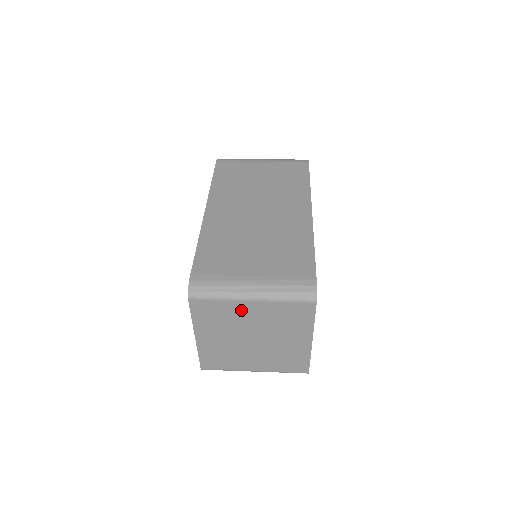
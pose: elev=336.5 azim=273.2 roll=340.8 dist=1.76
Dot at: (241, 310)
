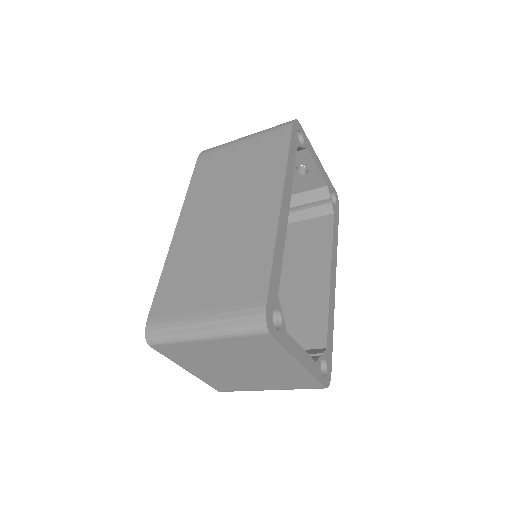
Dot at: (203, 348)
